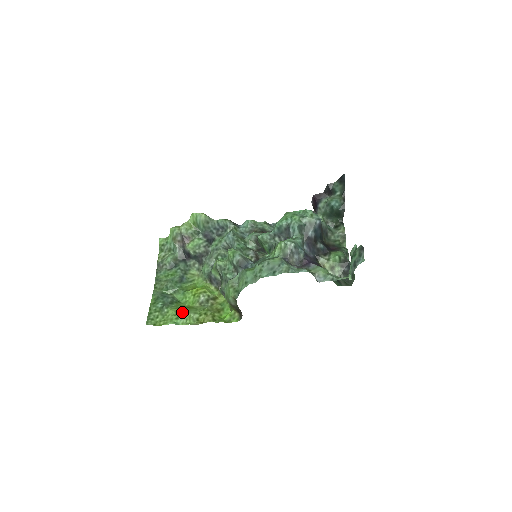
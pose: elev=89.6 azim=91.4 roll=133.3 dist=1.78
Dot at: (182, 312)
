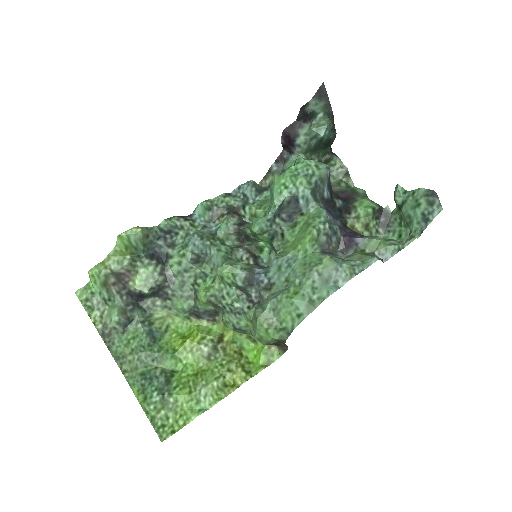
Dot at: (198, 389)
